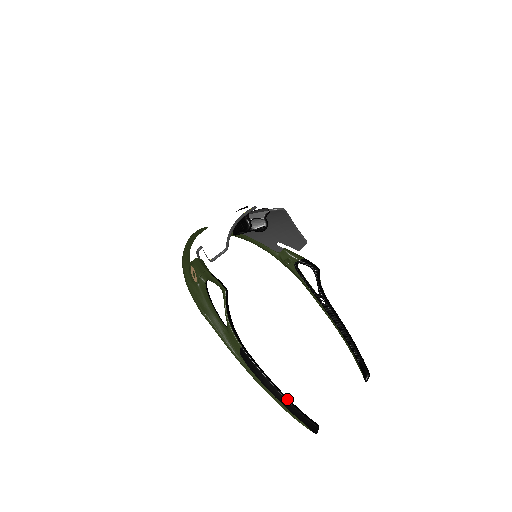
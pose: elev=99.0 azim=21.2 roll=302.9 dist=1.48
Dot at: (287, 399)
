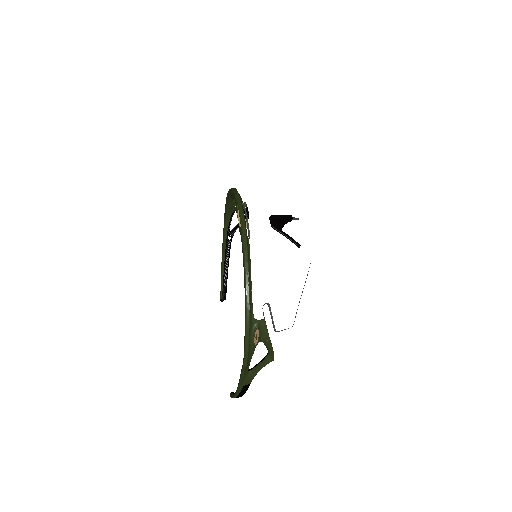
Dot at: occluded
